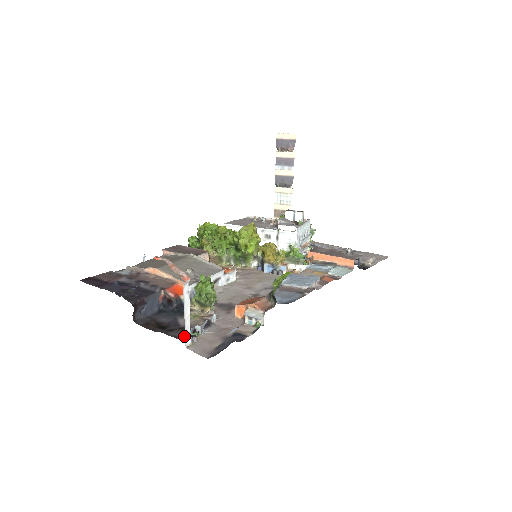
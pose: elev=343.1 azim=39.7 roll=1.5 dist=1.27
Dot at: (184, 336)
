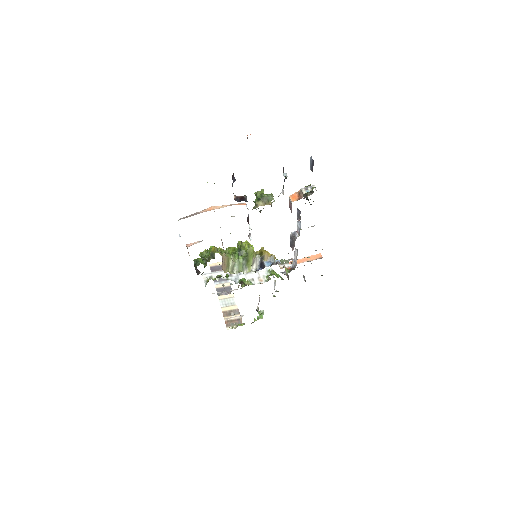
Dot at: occluded
